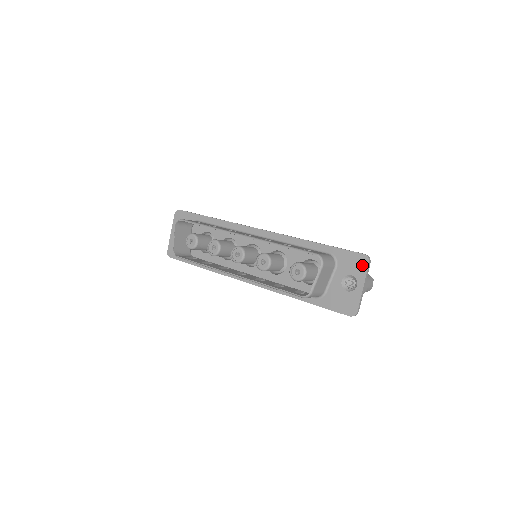
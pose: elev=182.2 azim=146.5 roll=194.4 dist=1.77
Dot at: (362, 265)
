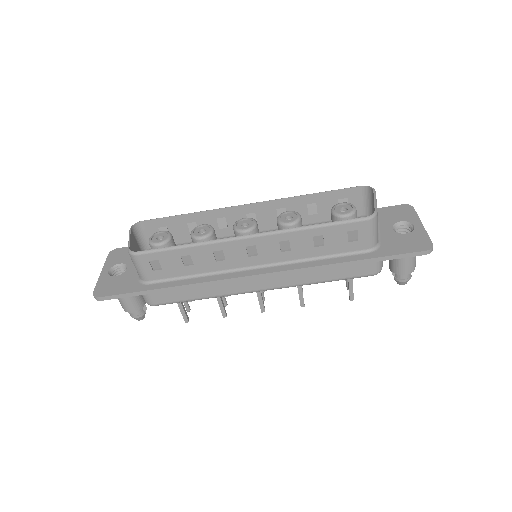
Dot at: (407, 211)
